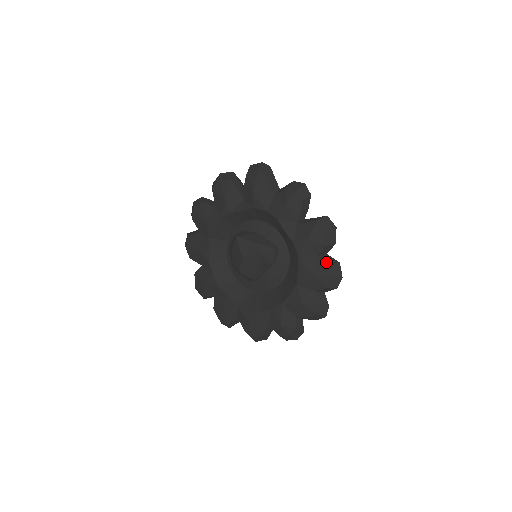
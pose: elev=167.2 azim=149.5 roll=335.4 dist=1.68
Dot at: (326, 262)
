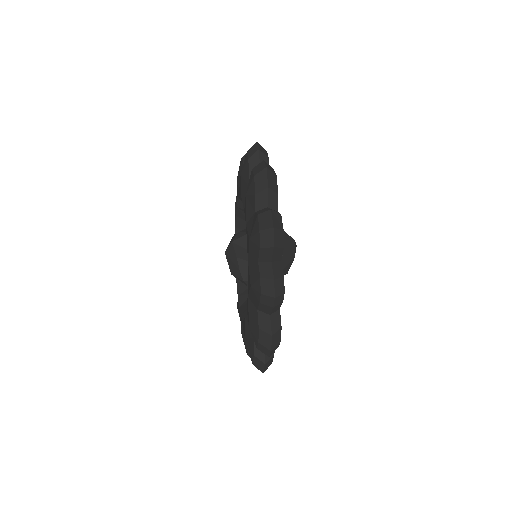
Dot at: (257, 214)
